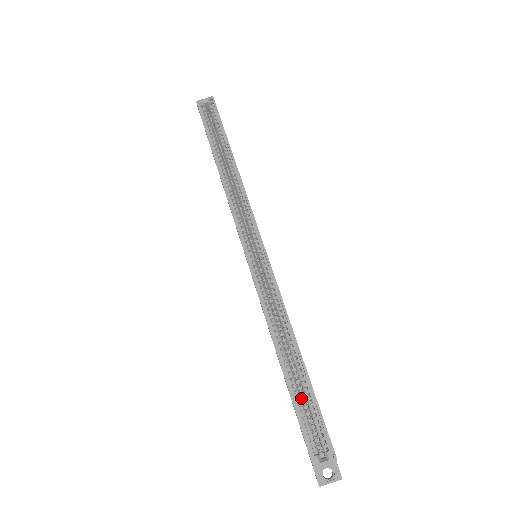
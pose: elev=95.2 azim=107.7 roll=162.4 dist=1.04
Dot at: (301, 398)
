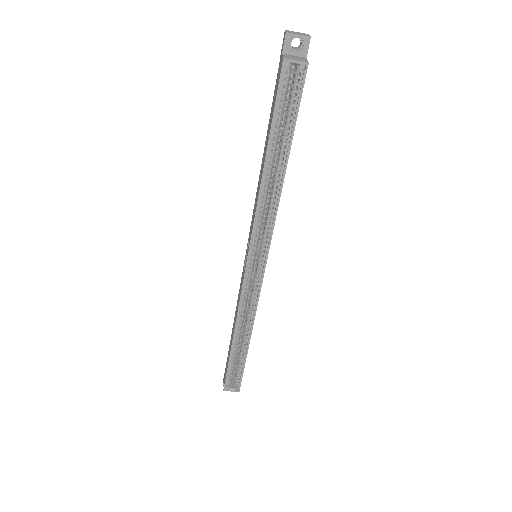
Dot at: (236, 358)
